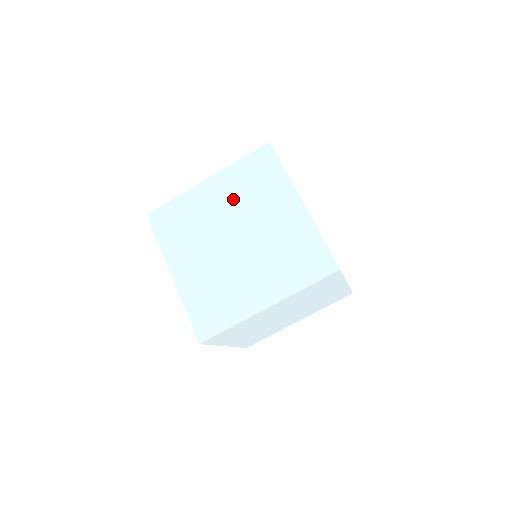
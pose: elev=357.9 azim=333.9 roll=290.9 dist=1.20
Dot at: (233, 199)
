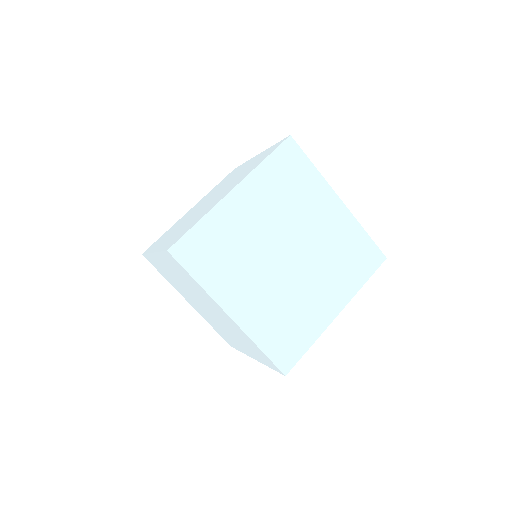
Dot at: (271, 209)
